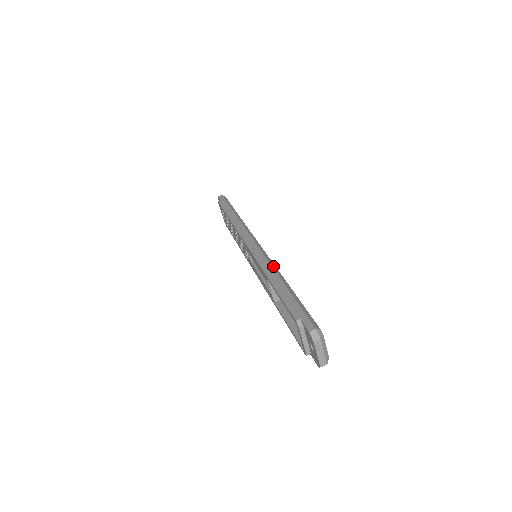
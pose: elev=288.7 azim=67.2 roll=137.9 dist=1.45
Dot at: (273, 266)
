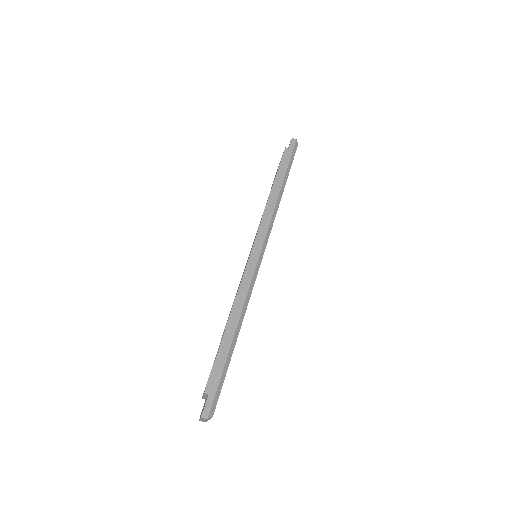
Dot at: (246, 302)
